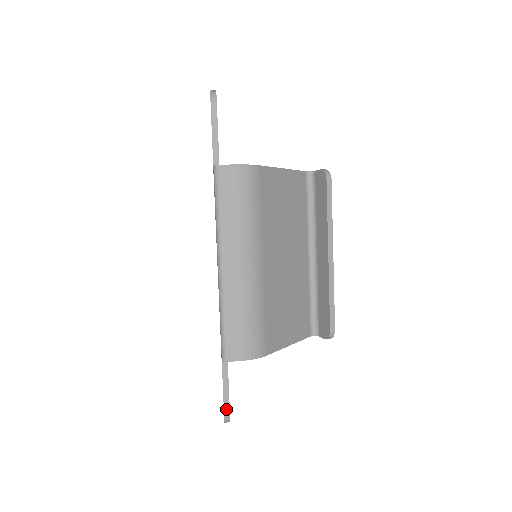
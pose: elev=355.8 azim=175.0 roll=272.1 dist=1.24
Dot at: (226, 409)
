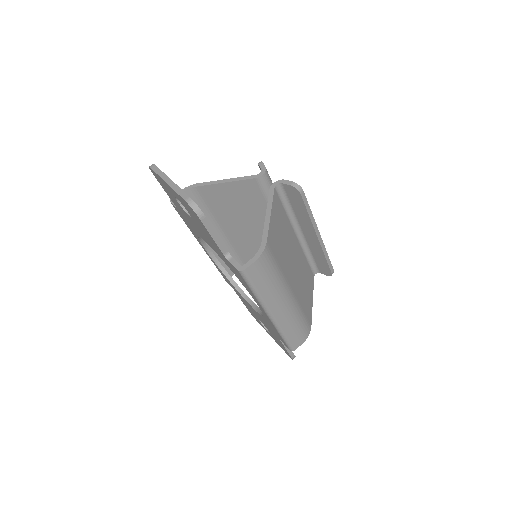
Dot at: (292, 356)
